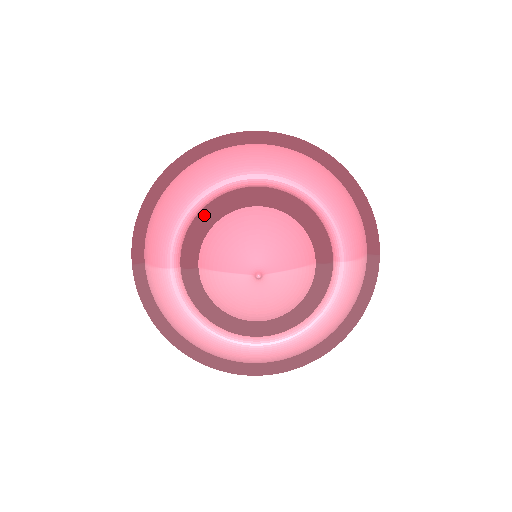
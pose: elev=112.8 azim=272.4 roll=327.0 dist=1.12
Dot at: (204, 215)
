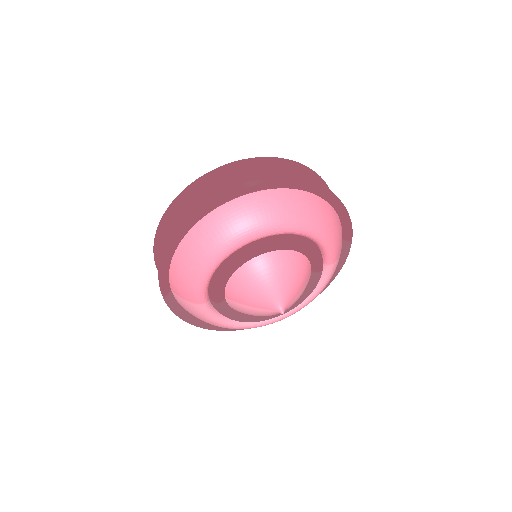
Dot at: (228, 270)
